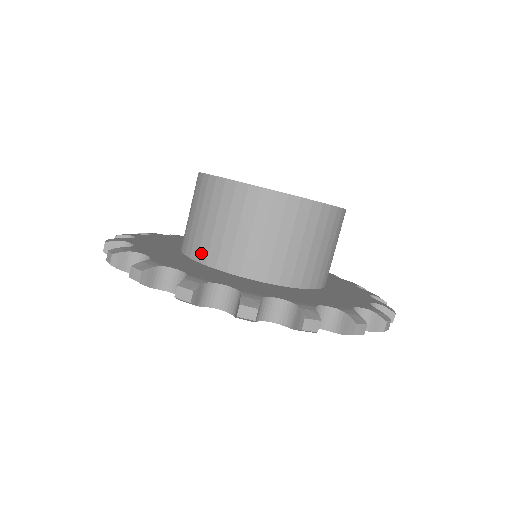
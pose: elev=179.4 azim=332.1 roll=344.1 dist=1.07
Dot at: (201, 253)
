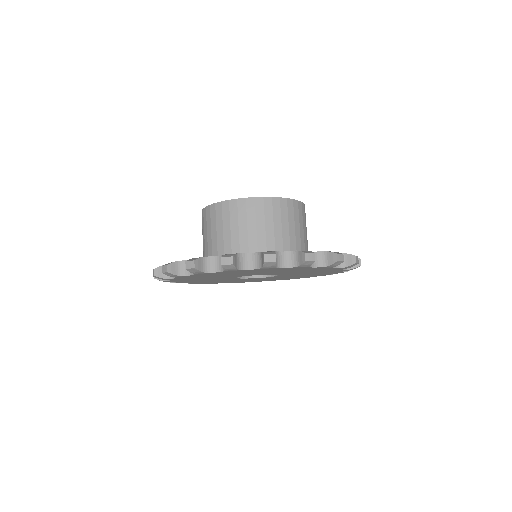
Dot at: occluded
